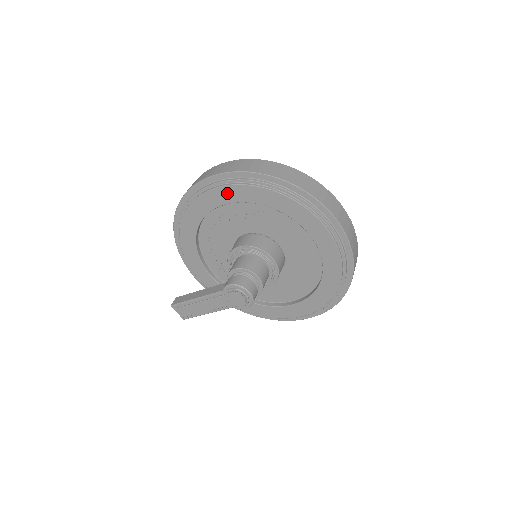
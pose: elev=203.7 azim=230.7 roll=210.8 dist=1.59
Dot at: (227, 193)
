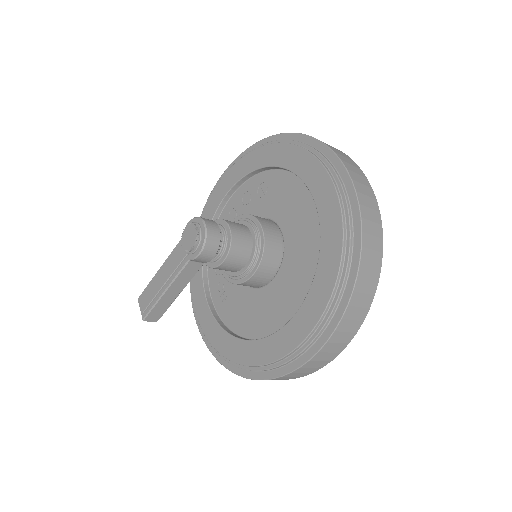
Dot at: (235, 172)
